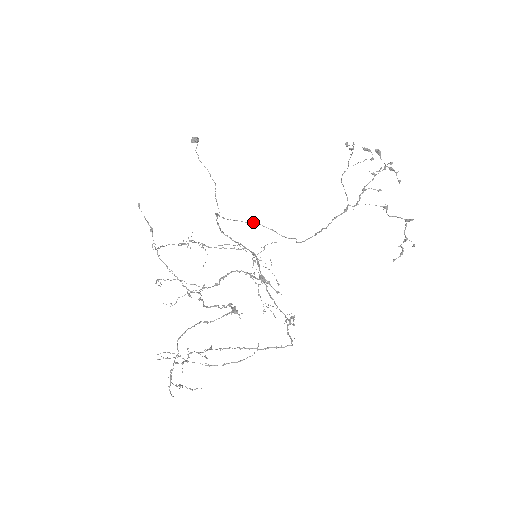
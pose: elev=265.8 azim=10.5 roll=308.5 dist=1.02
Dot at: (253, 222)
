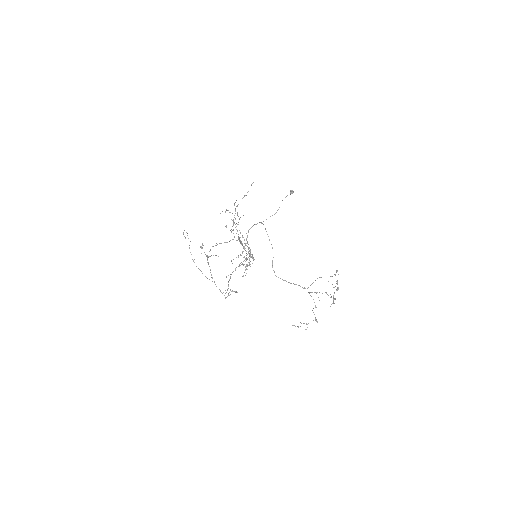
Dot at: occluded
